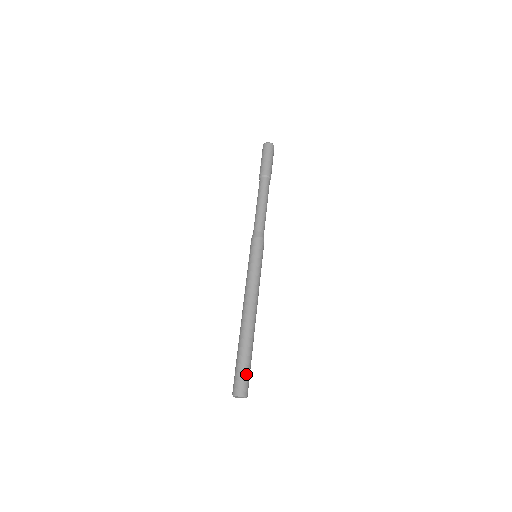
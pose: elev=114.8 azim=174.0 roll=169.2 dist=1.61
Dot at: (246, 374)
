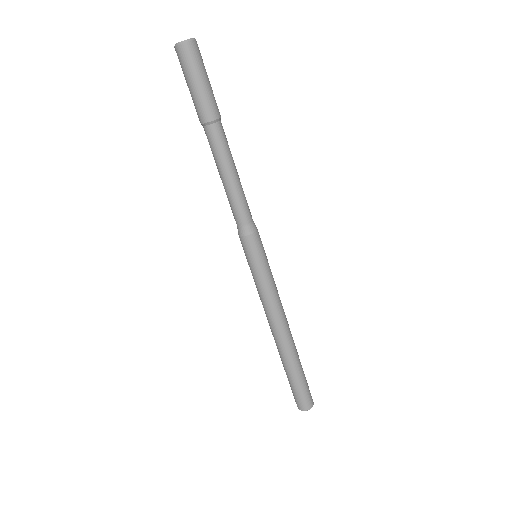
Dot at: (303, 392)
